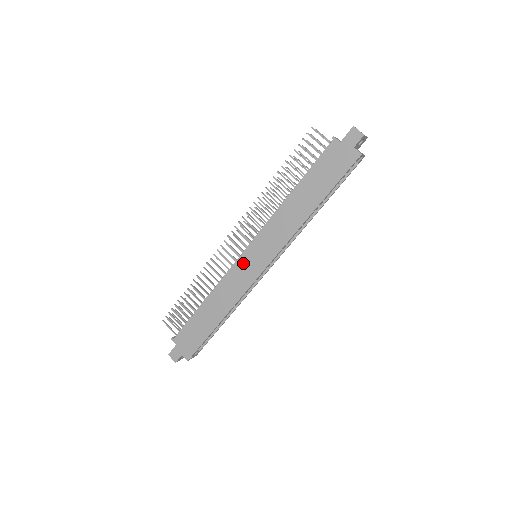
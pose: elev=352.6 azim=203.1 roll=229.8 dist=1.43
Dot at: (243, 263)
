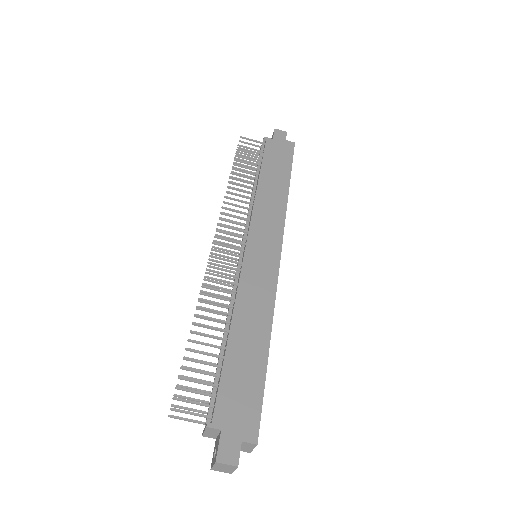
Dot at: (252, 259)
